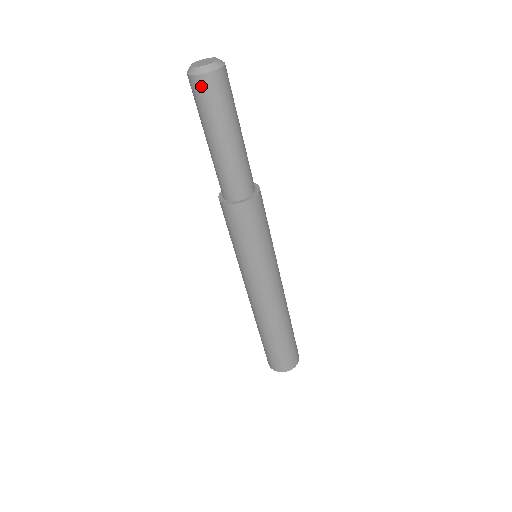
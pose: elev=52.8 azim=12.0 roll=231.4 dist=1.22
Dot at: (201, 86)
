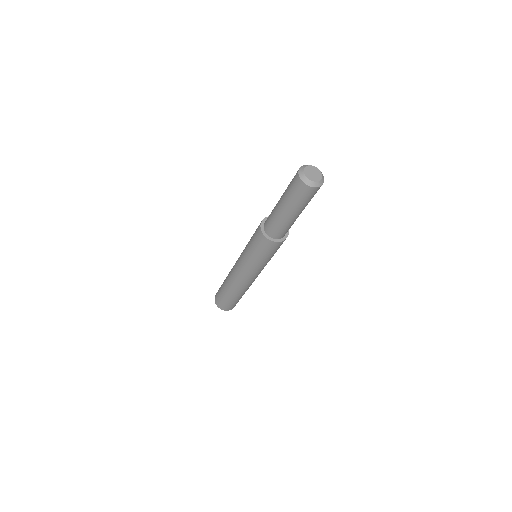
Dot at: (313, 192)
